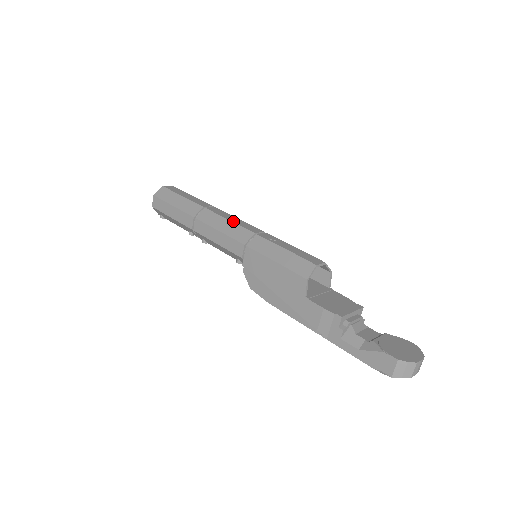
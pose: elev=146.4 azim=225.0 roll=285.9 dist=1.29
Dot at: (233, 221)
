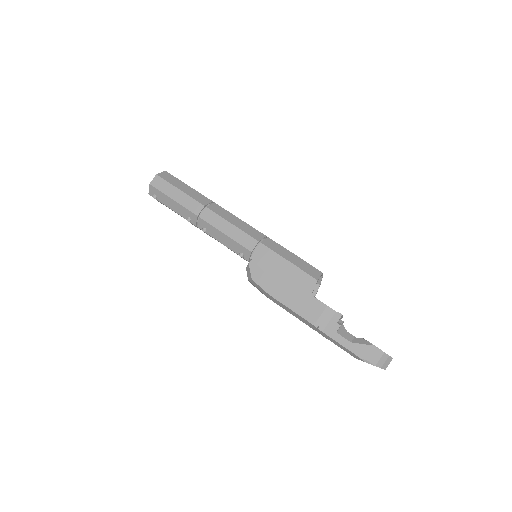
Dot at: occluded
